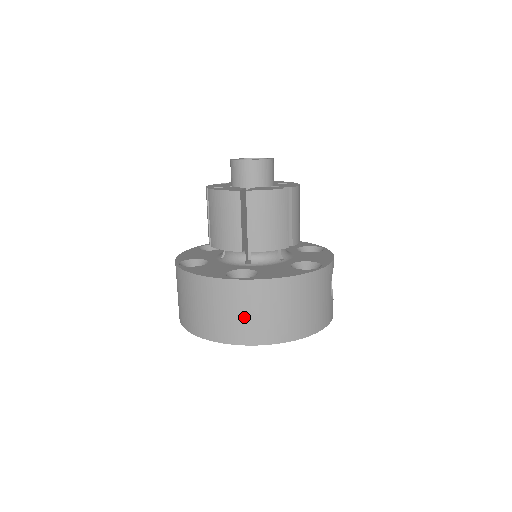
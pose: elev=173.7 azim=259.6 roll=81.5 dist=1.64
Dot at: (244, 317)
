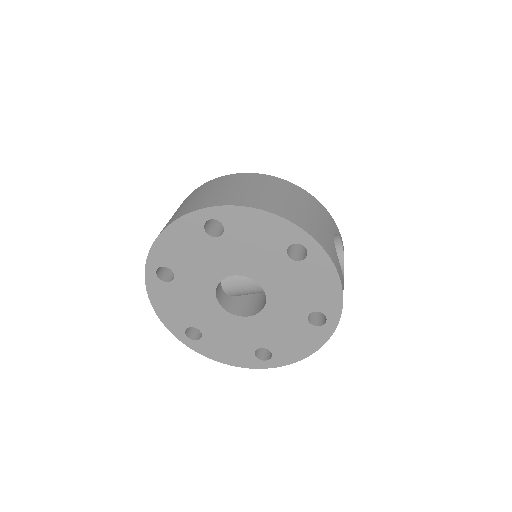
Dot at: (221, 191)
